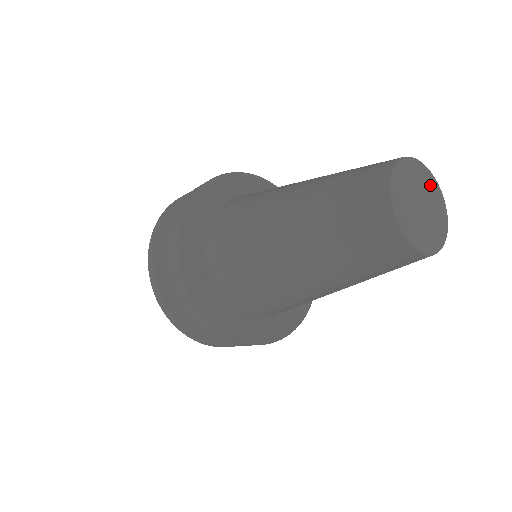
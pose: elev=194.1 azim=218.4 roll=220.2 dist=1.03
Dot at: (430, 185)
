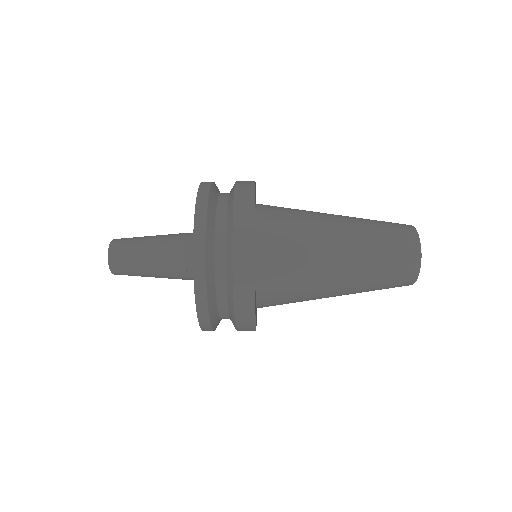
Dot at: occluded
